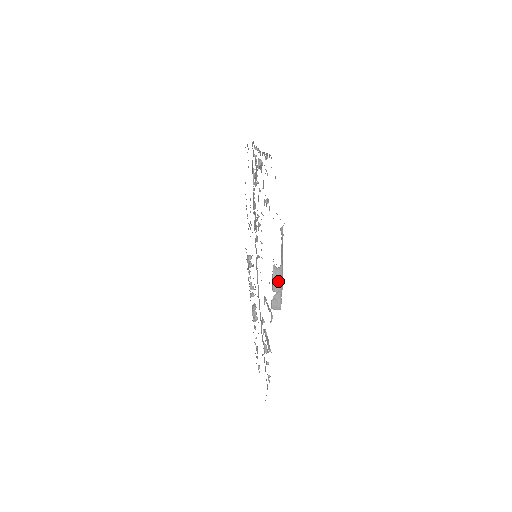
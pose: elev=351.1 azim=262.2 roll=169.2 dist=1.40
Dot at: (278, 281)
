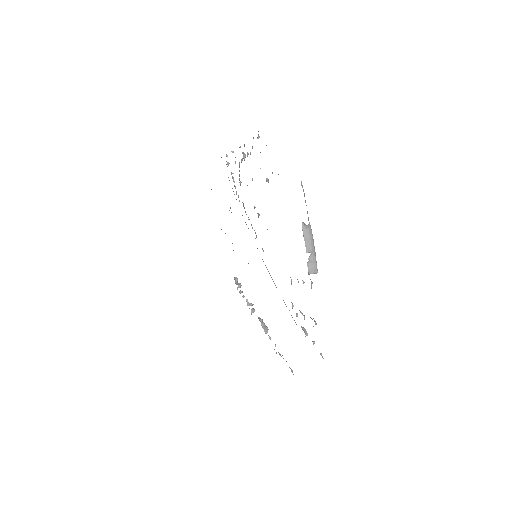
Dot at: (310, 240)
